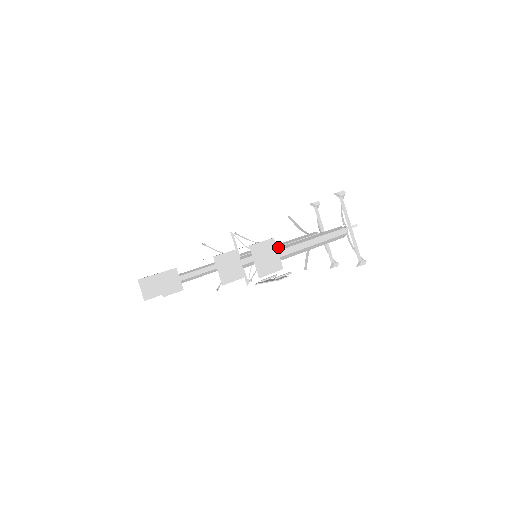
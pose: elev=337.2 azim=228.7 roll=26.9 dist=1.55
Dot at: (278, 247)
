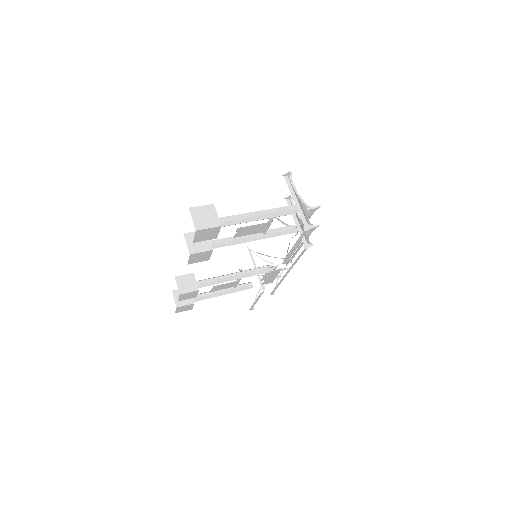
Dot at: (227, 216)
